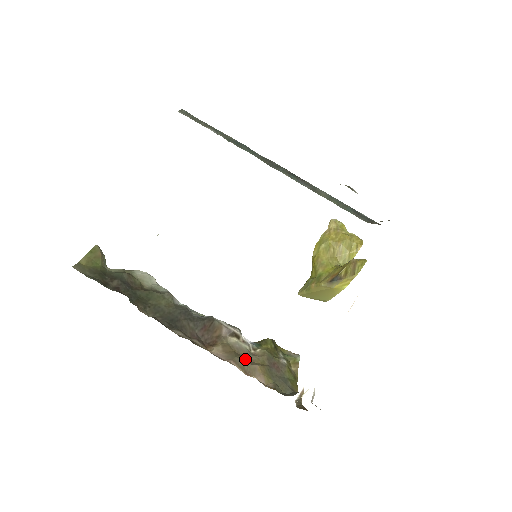
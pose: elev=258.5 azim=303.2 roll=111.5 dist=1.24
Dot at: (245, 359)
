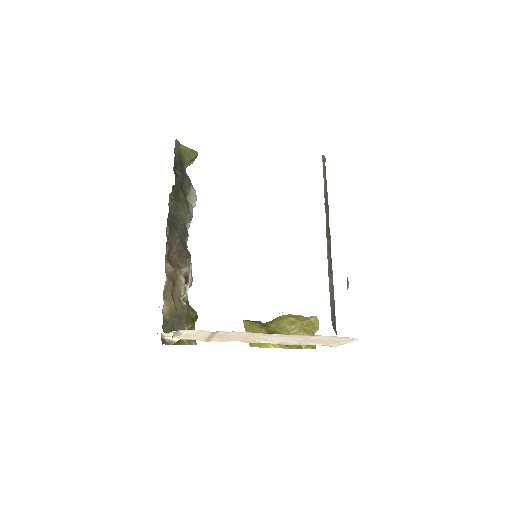
Dot at: (173, 292)
